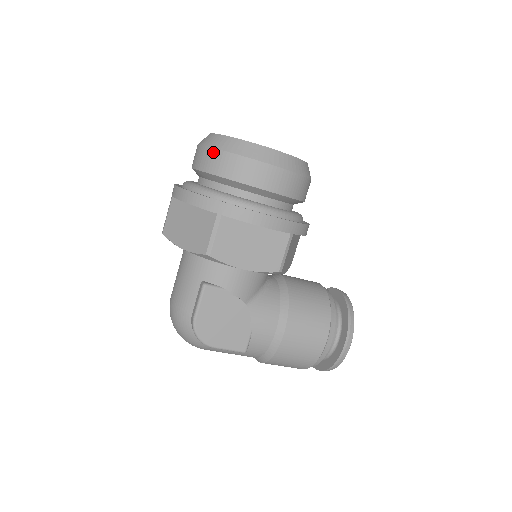
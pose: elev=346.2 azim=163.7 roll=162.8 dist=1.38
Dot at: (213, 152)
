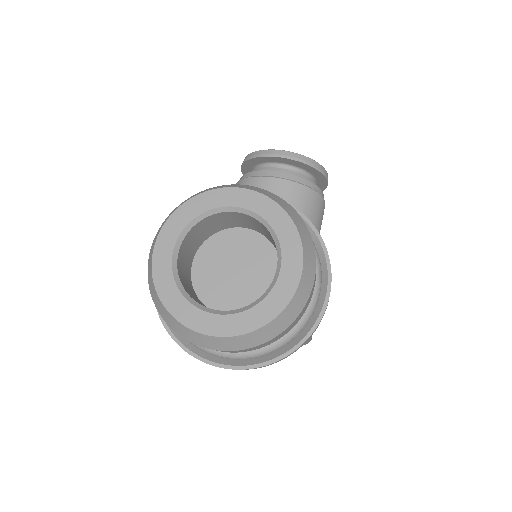
Dot at: occluded
